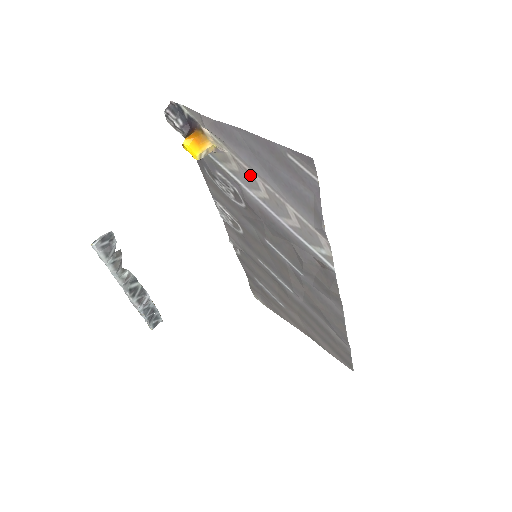
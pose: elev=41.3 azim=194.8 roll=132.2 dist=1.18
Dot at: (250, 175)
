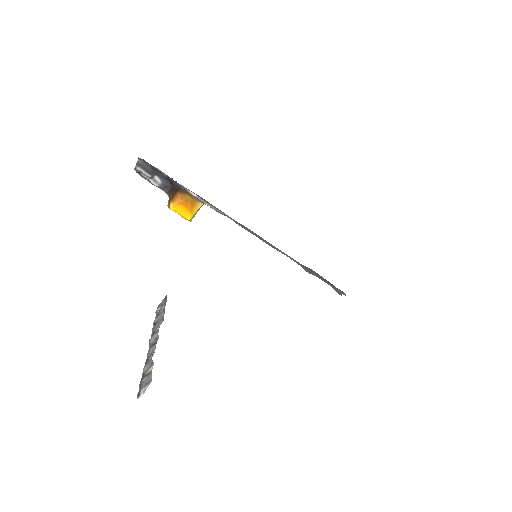
Dot at: occluded
